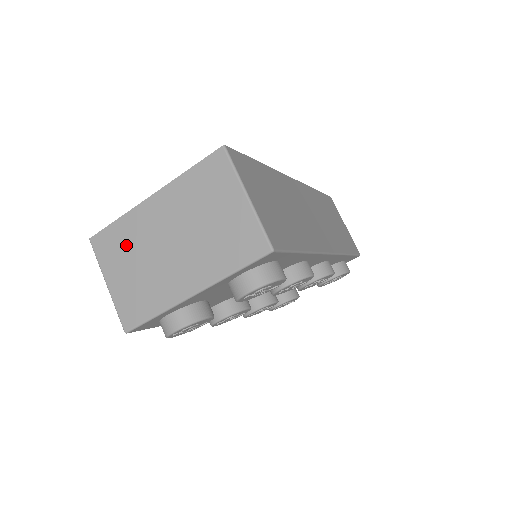
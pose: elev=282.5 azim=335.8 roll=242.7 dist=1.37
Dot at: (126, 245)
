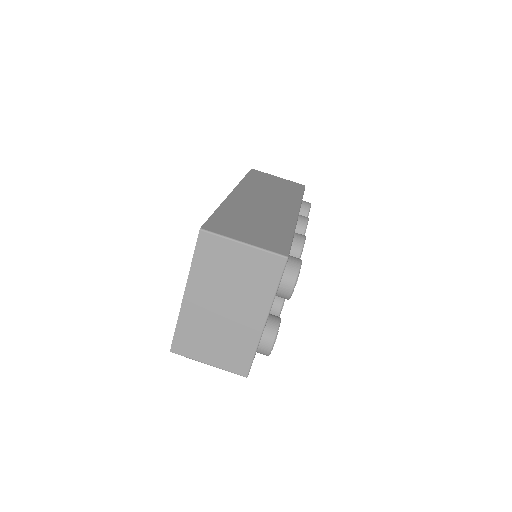
Dot at: (197, 334)
